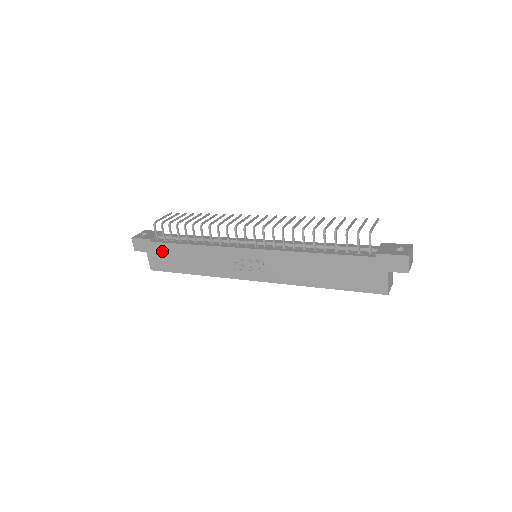
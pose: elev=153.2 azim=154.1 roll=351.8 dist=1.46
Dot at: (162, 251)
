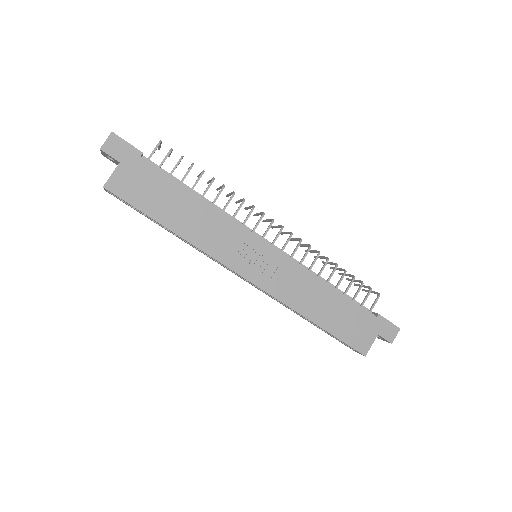
Dot at: (148, 177)
